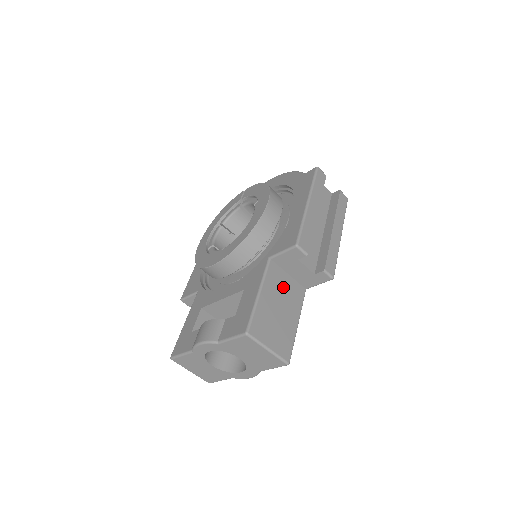
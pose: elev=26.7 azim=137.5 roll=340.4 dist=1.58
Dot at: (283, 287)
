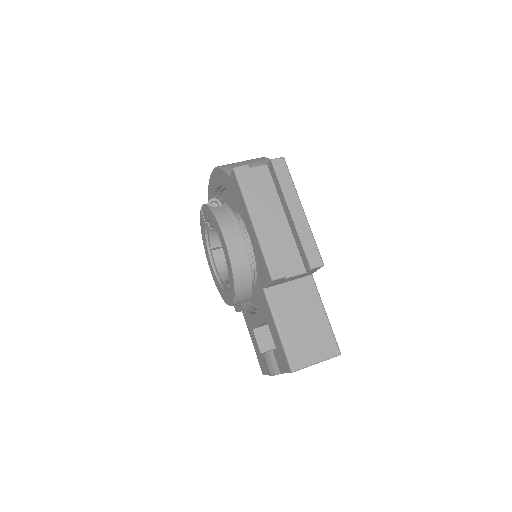
Dot at: (292, 299)
